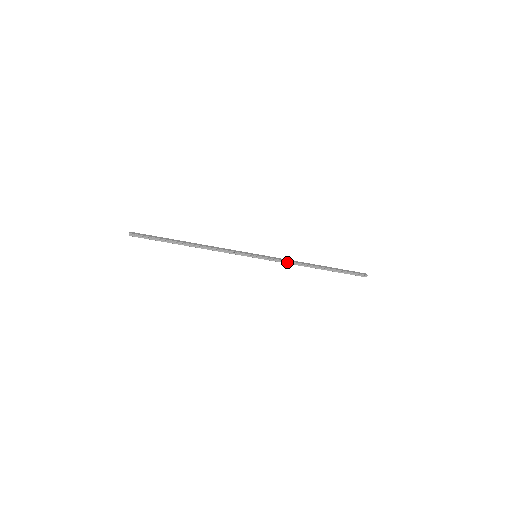
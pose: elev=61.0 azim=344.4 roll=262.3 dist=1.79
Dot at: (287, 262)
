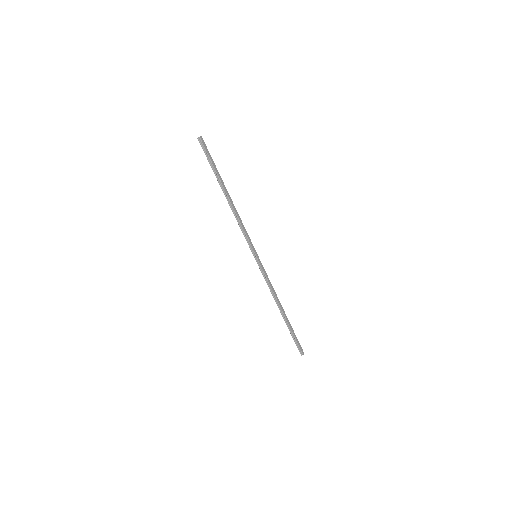
Dot at: (269, 285)
